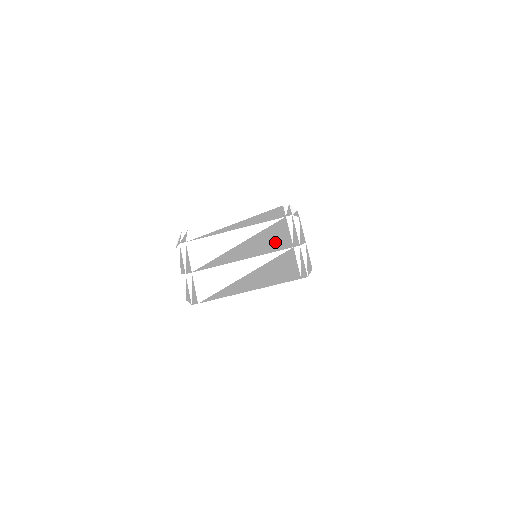
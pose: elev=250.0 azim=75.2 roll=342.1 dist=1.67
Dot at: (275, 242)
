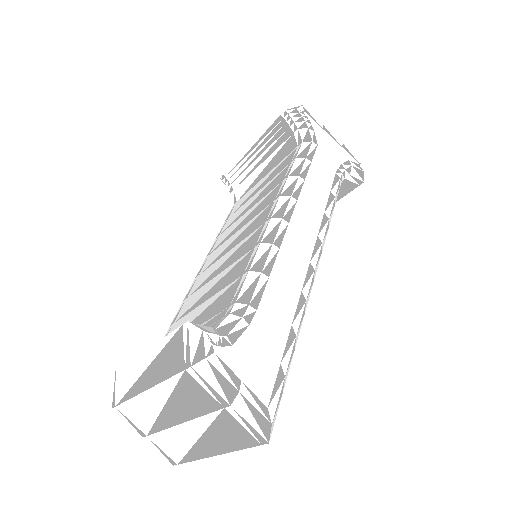
Dot at: (198, 403)
